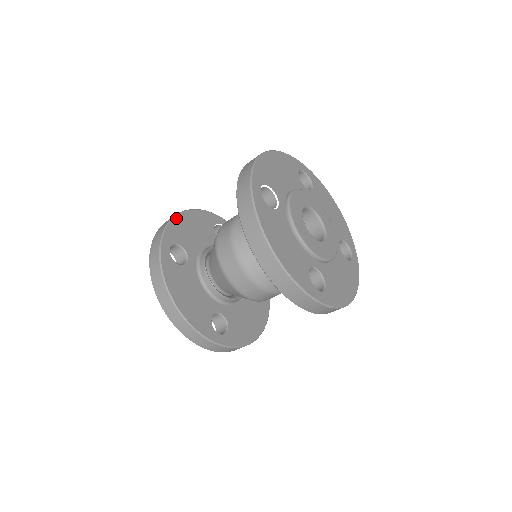
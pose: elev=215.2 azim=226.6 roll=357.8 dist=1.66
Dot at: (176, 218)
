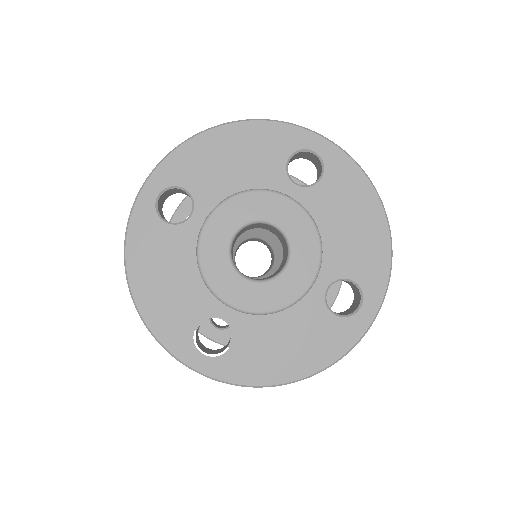
Dot at: occluded
